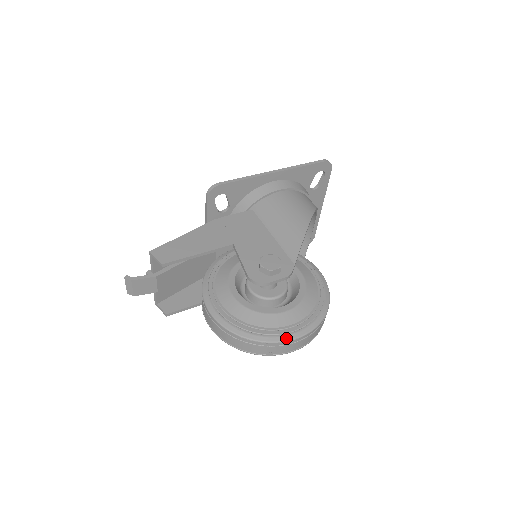
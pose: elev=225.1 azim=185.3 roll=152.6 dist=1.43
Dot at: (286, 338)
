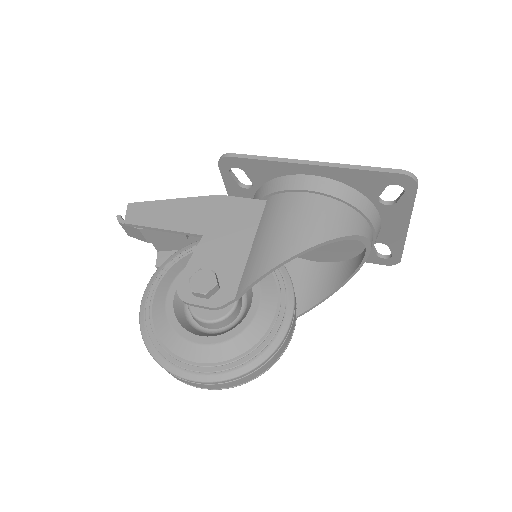
Dot at: (175, 371)
